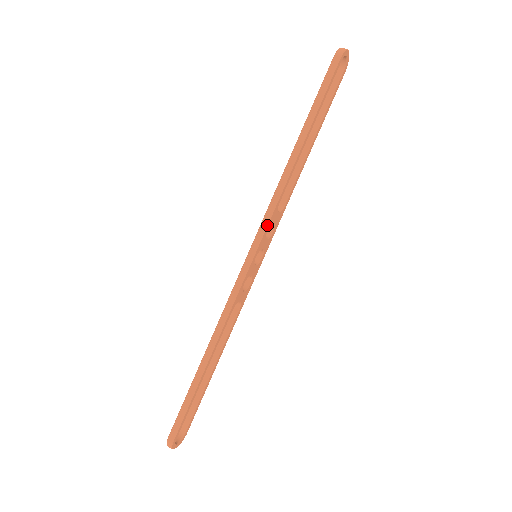
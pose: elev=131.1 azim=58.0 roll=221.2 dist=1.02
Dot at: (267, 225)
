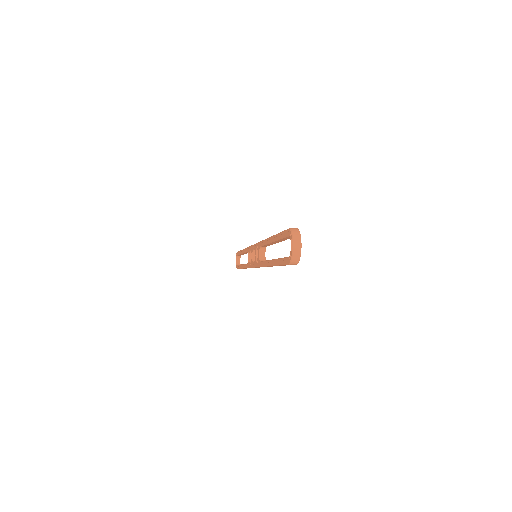
Dot at: occluded
